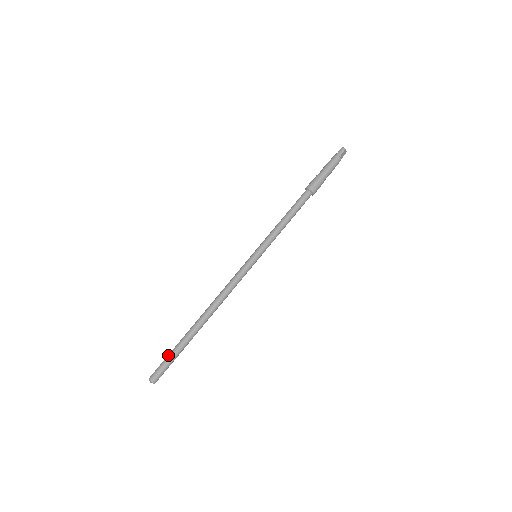
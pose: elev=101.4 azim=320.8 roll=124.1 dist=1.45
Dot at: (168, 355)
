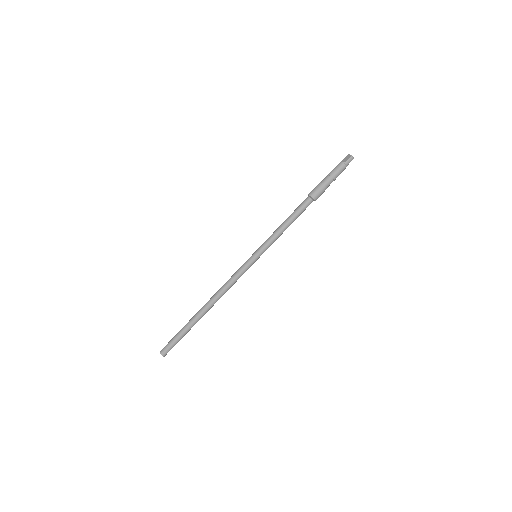
Dot at: (177, 338)
